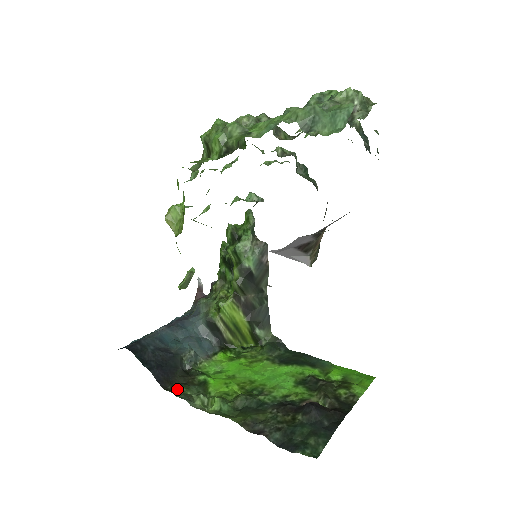
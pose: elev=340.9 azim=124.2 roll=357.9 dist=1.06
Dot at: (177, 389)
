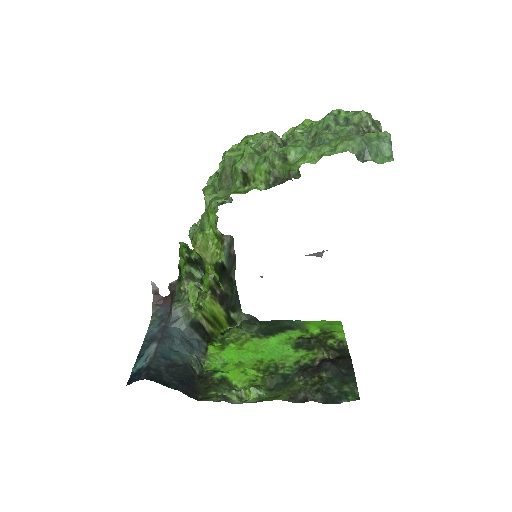
Dot at: (208, 395)
